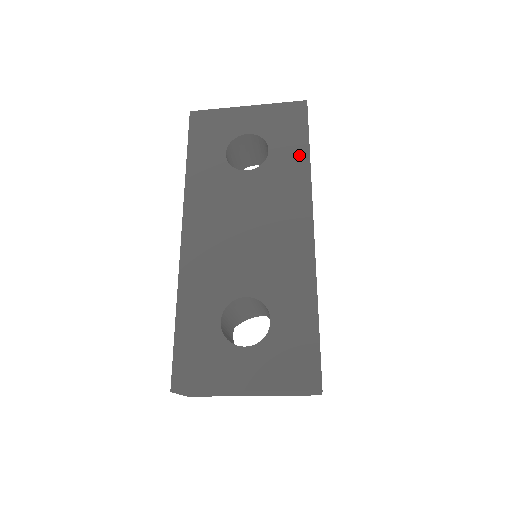
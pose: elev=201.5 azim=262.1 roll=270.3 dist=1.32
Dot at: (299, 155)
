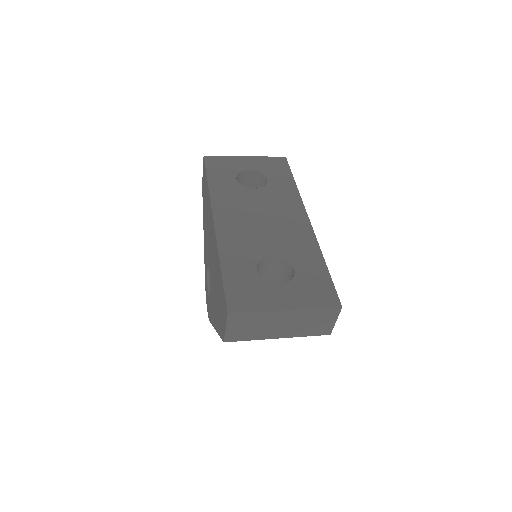
Dot at: (289, 183)
